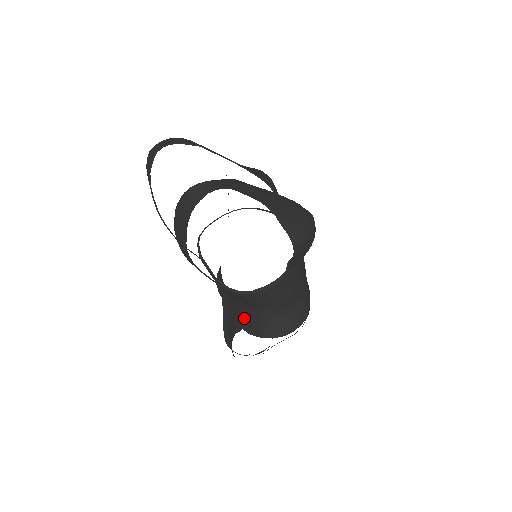
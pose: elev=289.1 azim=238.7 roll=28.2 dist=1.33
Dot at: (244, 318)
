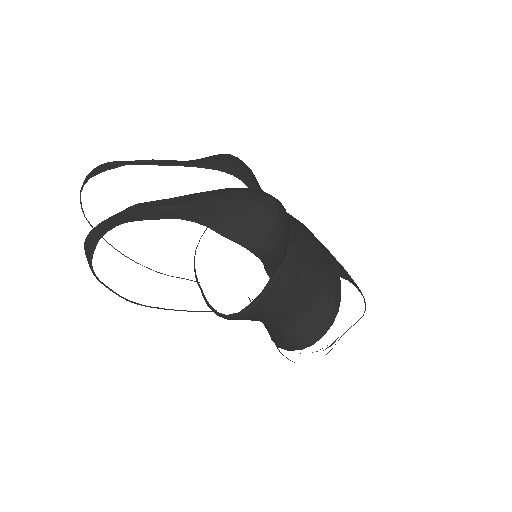
Dot at: (268, 330)
